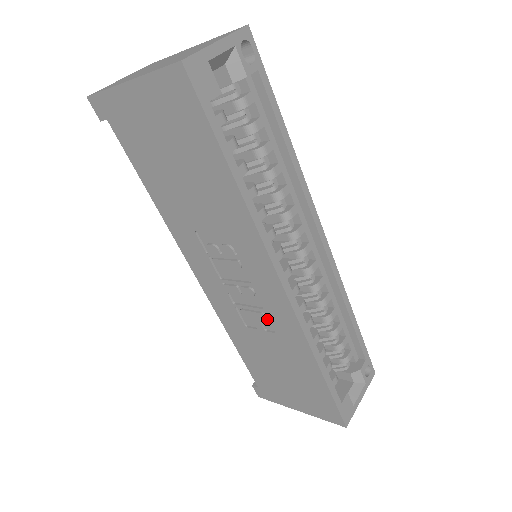
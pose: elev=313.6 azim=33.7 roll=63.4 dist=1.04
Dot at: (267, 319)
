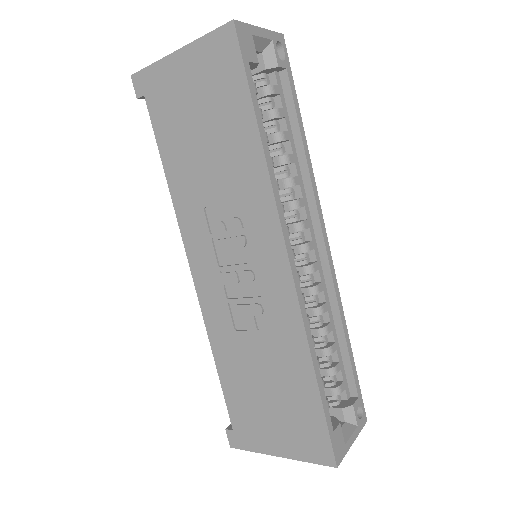
Dot at: (262, 312)
